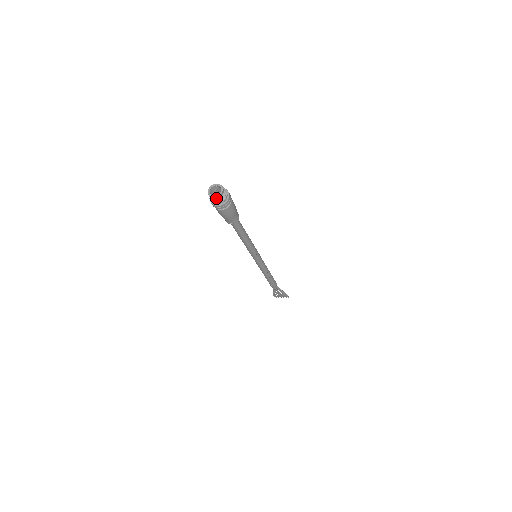
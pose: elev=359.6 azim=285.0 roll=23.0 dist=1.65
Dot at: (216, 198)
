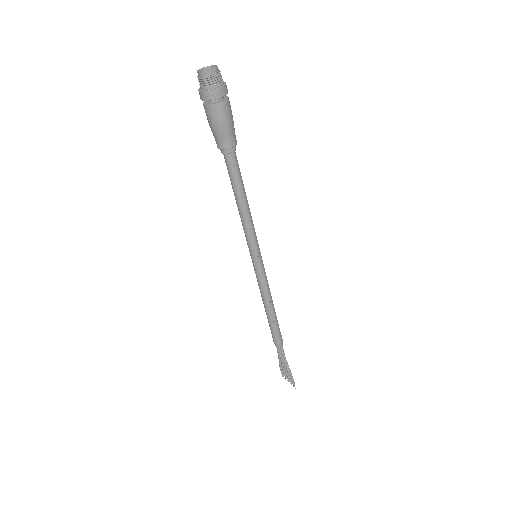
Dot at: (201, 76)
